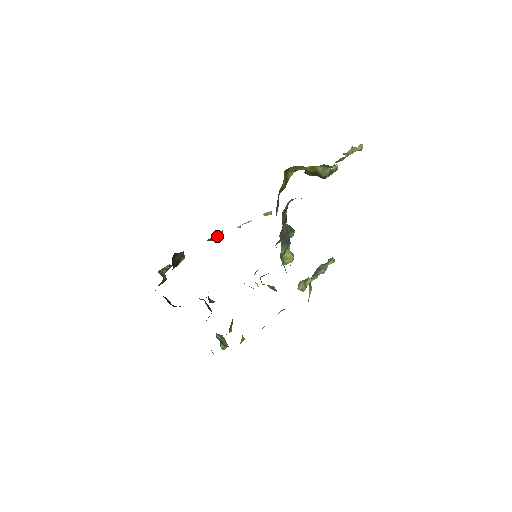
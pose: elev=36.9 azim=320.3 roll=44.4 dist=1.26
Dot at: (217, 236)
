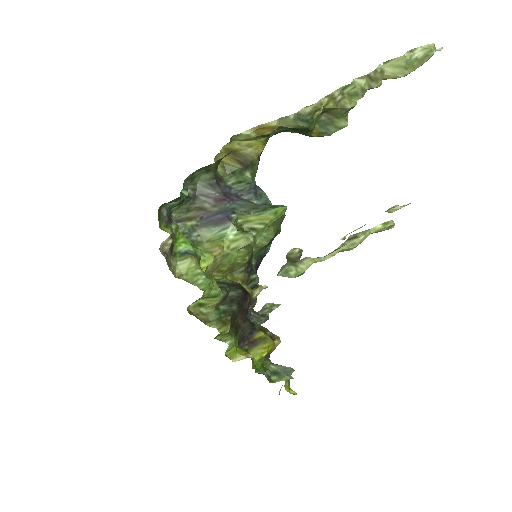
Dot at: (292, 256)
